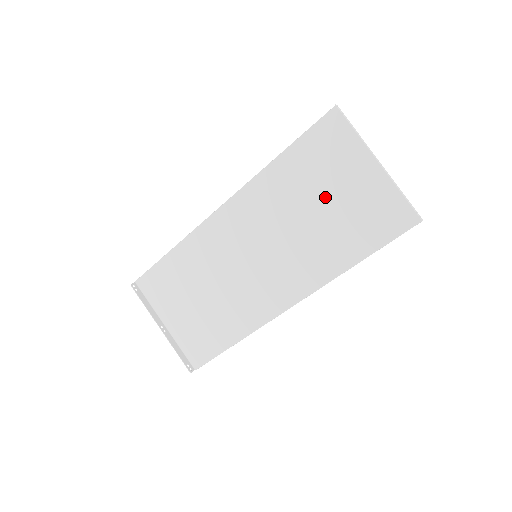
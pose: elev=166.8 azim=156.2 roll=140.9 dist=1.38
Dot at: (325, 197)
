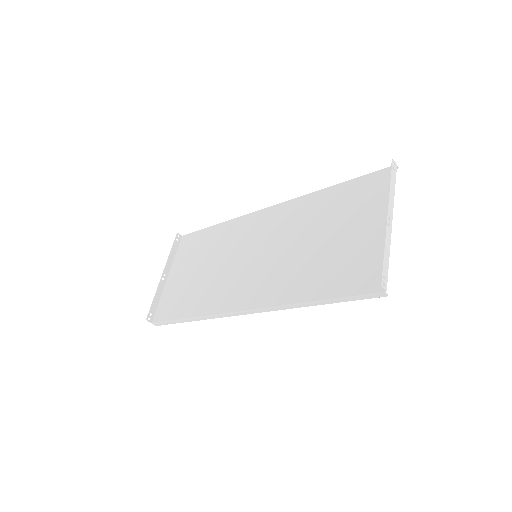
Dot at: (333, 233)
